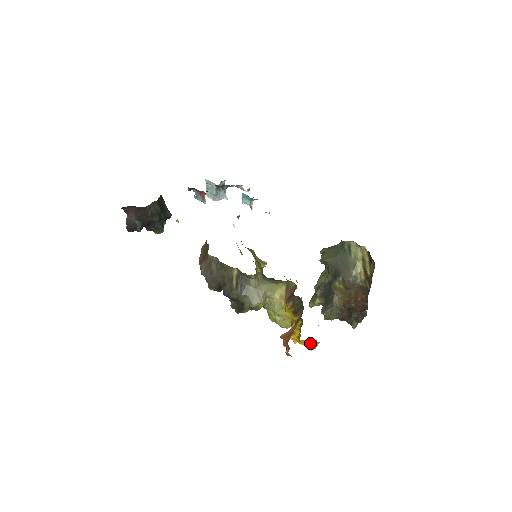
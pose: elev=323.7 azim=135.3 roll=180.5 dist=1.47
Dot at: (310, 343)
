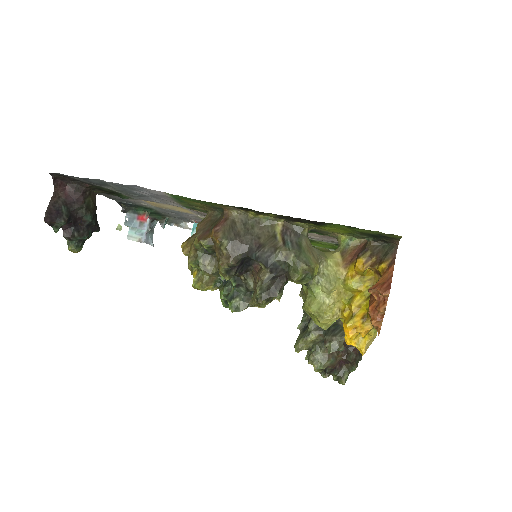
Dot at: (364, 340)
